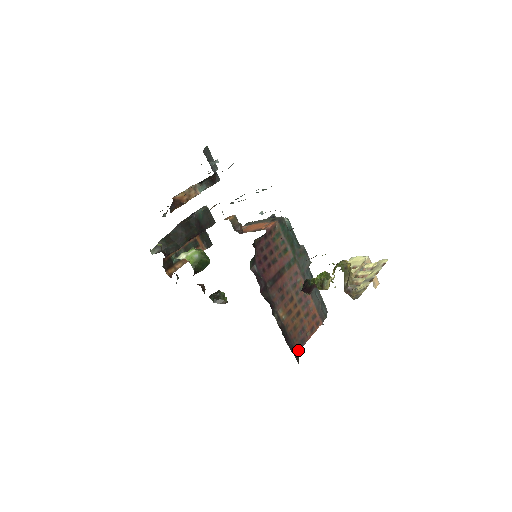
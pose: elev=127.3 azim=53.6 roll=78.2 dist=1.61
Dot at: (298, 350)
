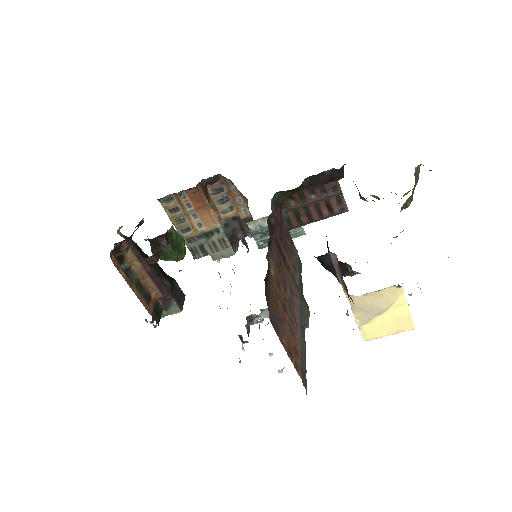
Dot at: (269, 316)
